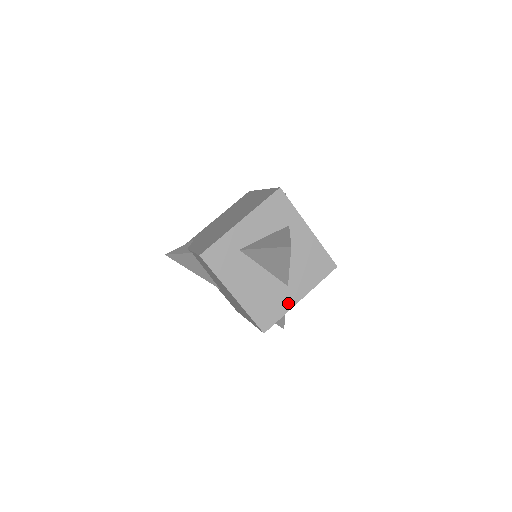
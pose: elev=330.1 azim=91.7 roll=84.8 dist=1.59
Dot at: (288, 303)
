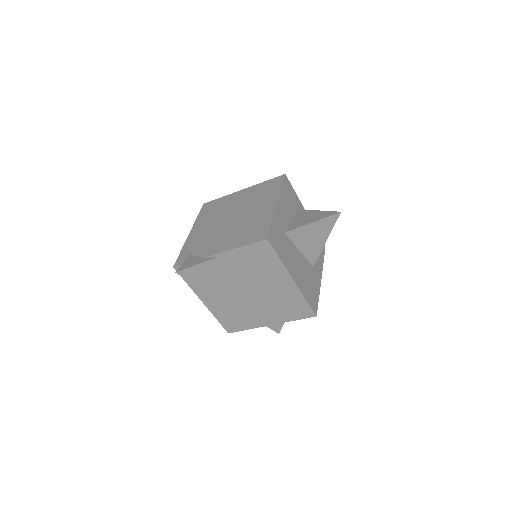
Dot at: (317, 283)
